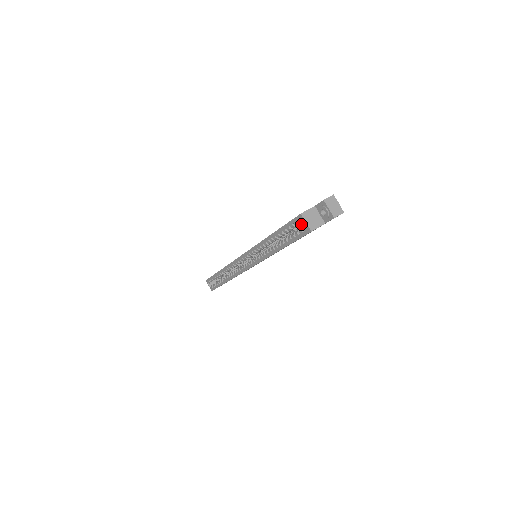
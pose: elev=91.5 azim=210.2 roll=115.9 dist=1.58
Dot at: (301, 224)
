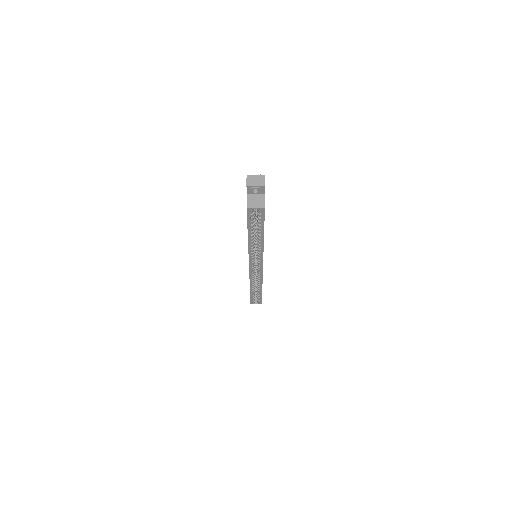
Dot at: (254, 212)
